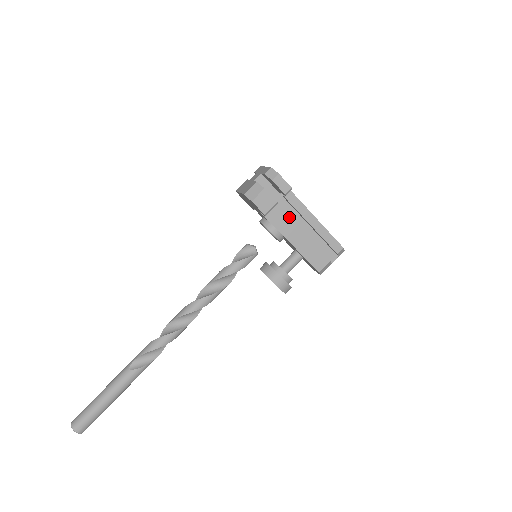
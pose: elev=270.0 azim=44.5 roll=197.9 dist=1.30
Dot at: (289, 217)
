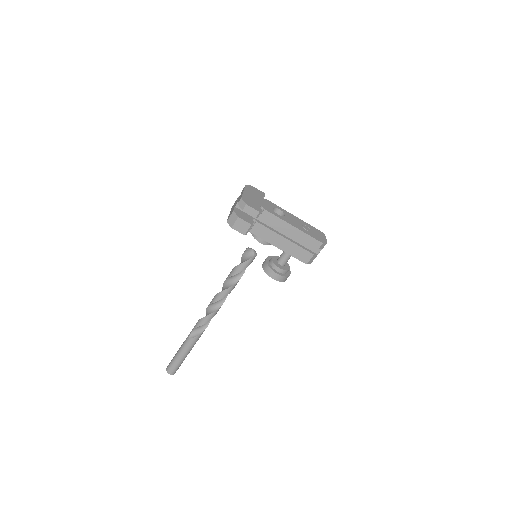
Dot at: (269, 229)
